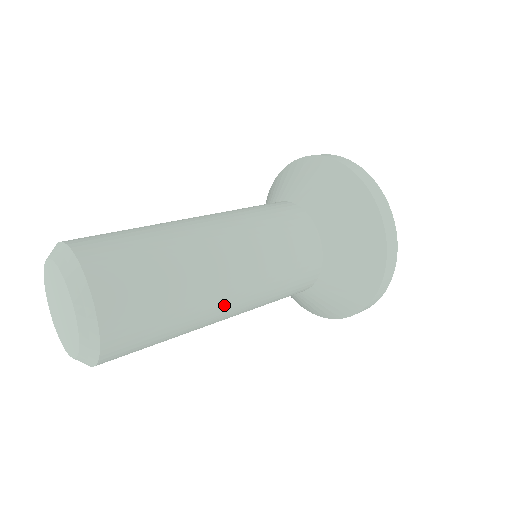
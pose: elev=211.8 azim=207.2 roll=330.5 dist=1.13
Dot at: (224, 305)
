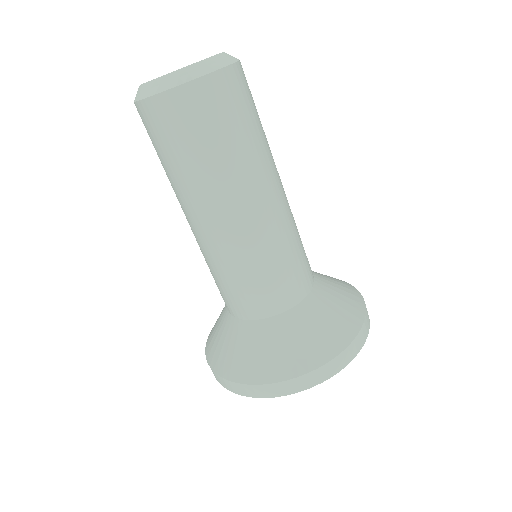
Dot at: (246, 202)
